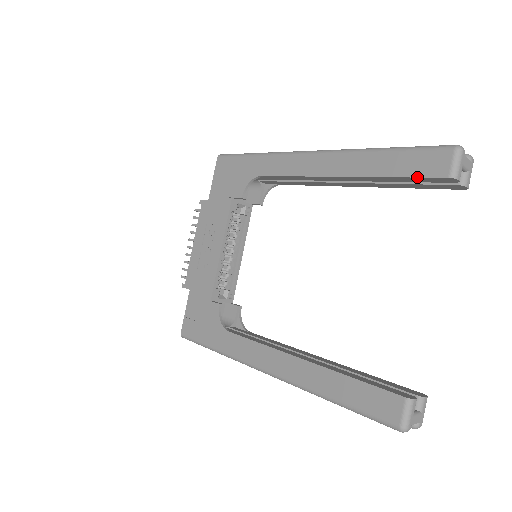
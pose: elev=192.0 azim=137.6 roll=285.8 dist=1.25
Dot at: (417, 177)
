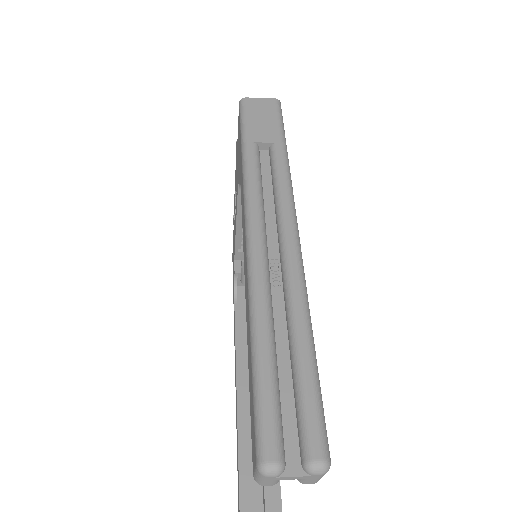
Dot at: occluded
